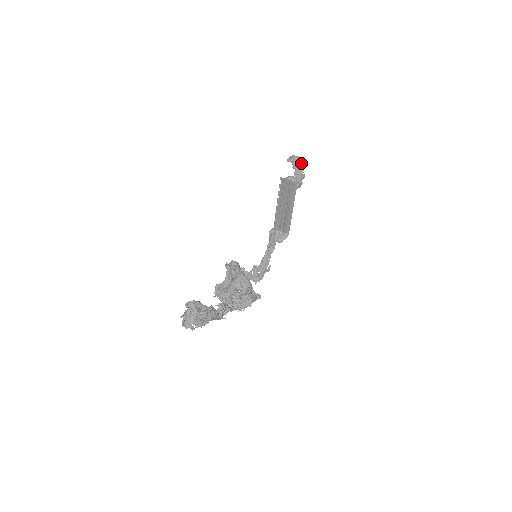
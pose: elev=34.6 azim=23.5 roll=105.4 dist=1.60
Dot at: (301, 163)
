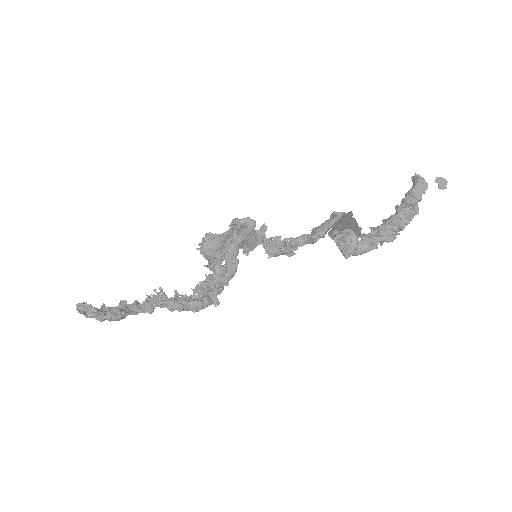
Dot at: (416, 213)
